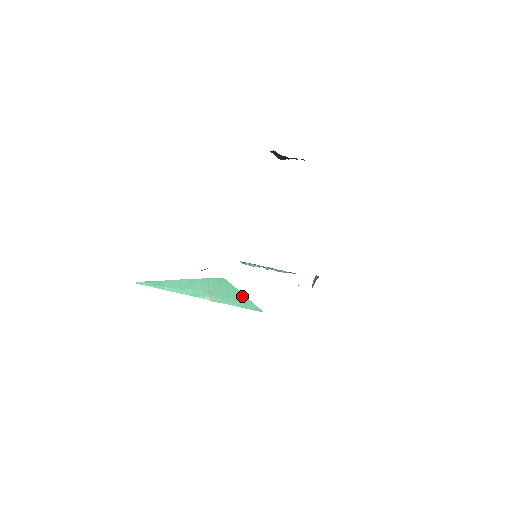
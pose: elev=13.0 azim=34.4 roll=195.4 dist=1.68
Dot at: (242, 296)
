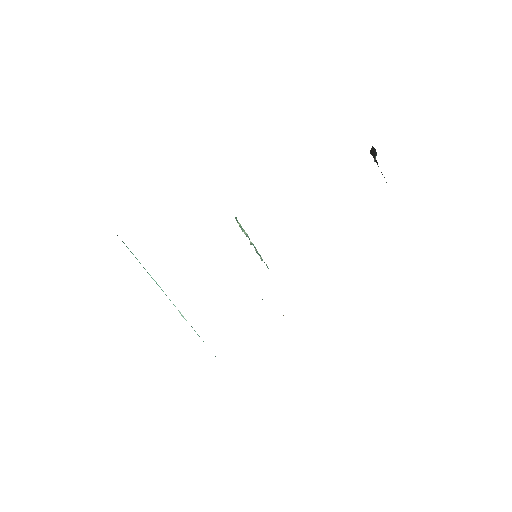
Dot at: occluded
